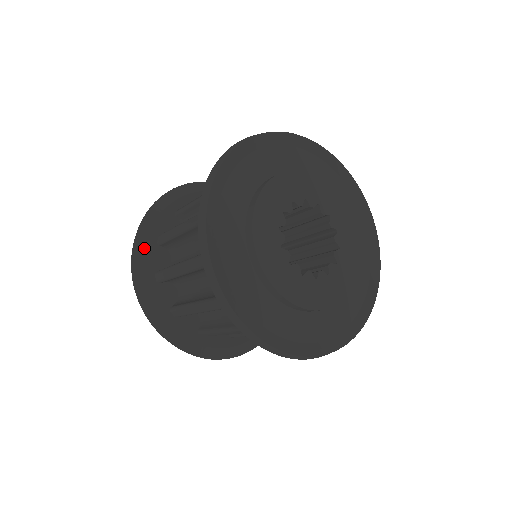
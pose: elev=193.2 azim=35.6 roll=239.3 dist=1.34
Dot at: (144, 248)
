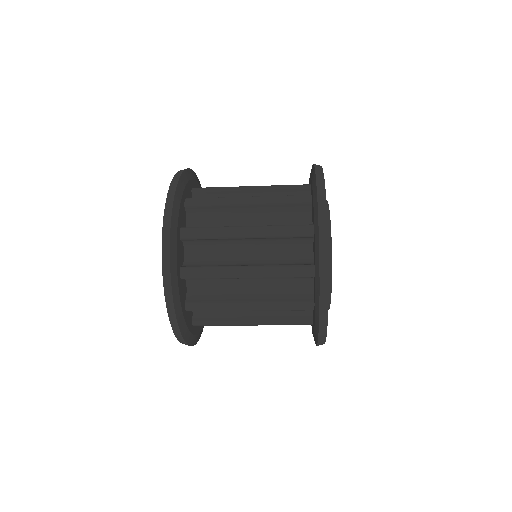
Dot at: (176, 243)
